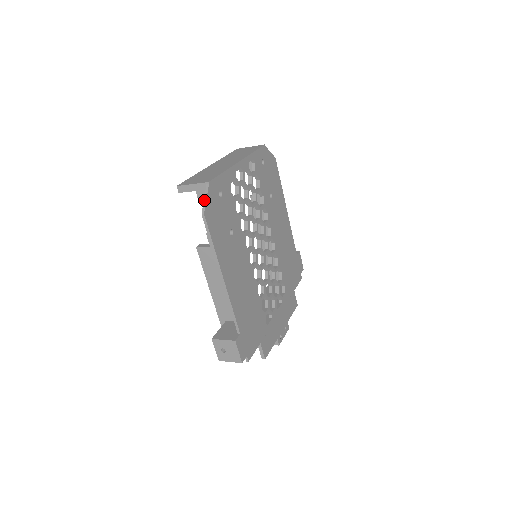
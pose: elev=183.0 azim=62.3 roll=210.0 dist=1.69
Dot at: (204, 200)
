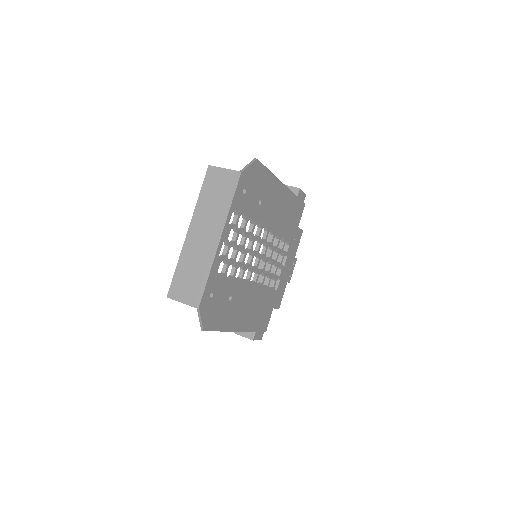
Dot at: (199, 321)
